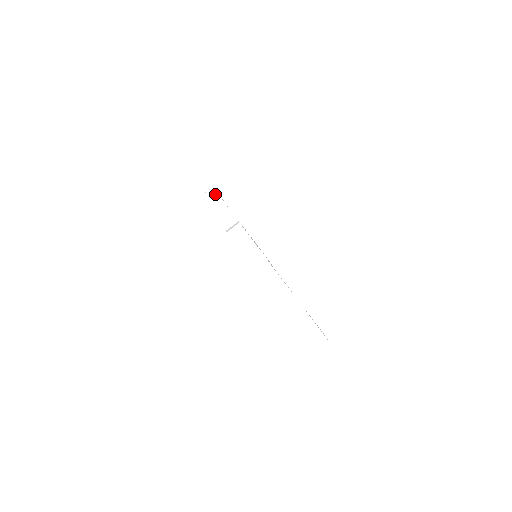
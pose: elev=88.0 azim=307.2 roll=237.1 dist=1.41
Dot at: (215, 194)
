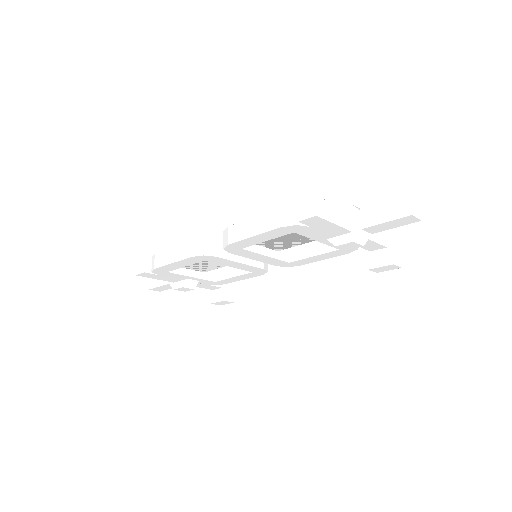
Dot at: (166, 252)
